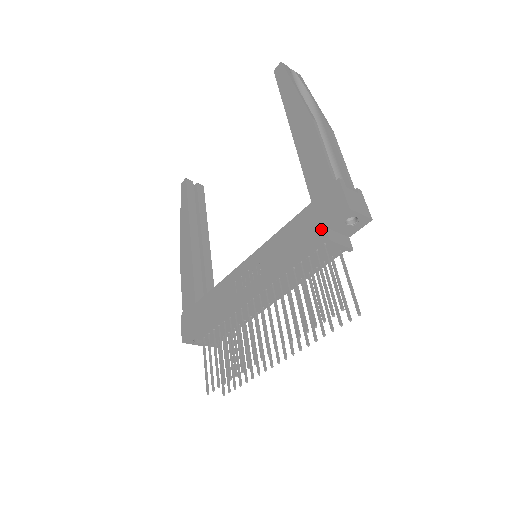
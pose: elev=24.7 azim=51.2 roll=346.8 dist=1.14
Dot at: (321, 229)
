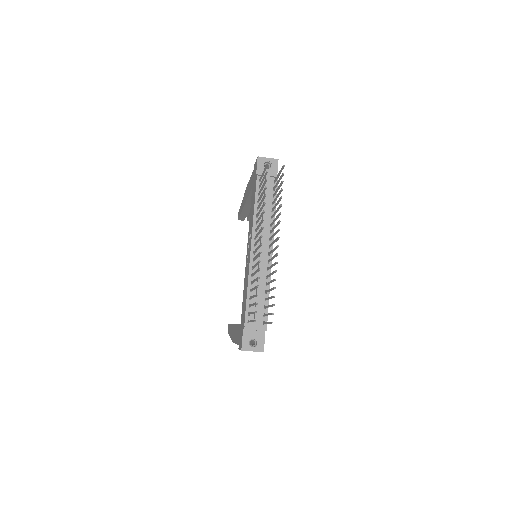
Dot at: (255, 179)
